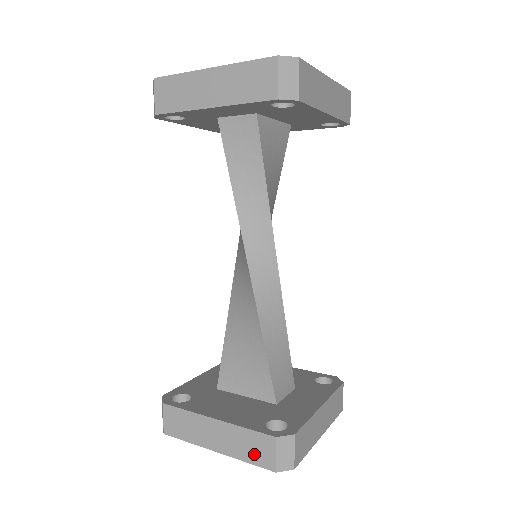
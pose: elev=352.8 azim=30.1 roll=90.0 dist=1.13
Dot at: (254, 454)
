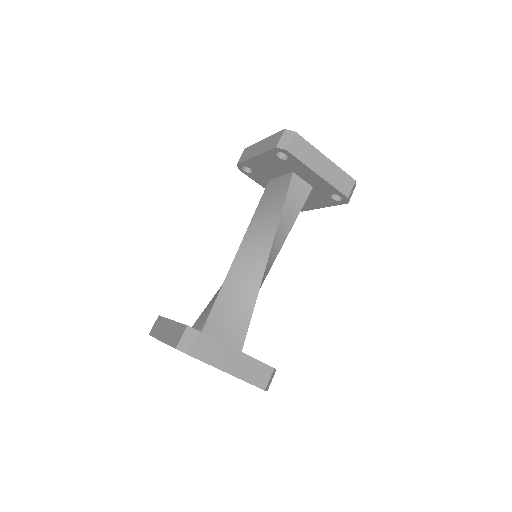
Dot at: (256, 378)
